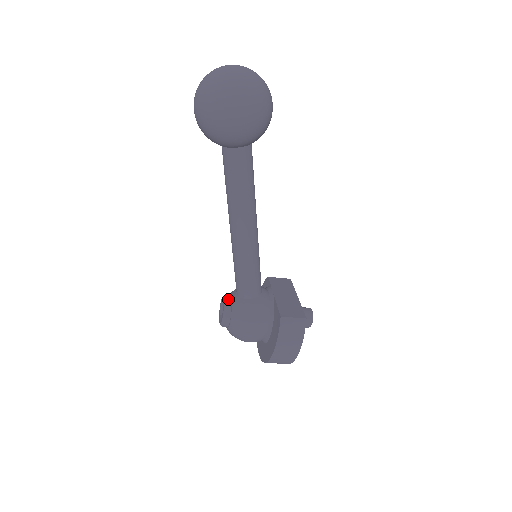
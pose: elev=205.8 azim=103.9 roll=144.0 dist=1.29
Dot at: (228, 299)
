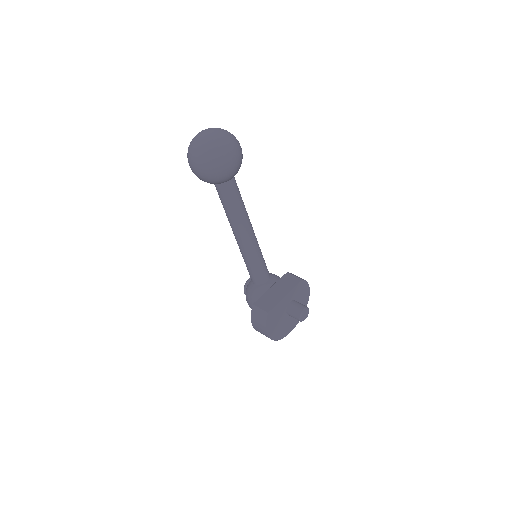
Dot at: (250, 279)
